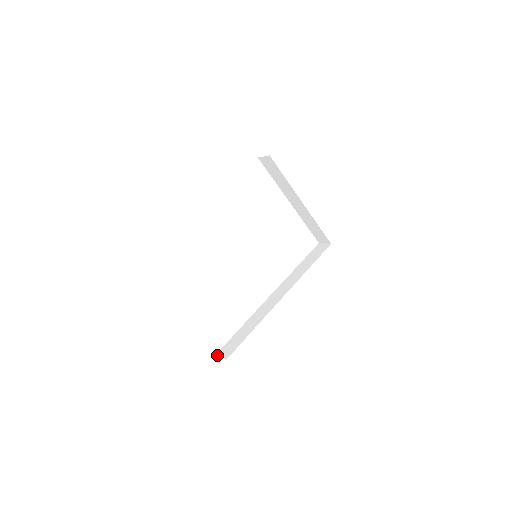
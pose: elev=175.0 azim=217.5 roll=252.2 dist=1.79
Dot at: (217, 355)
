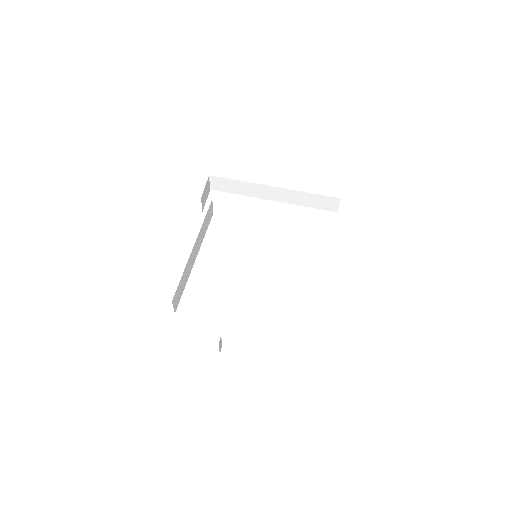
Dot at: occluded
